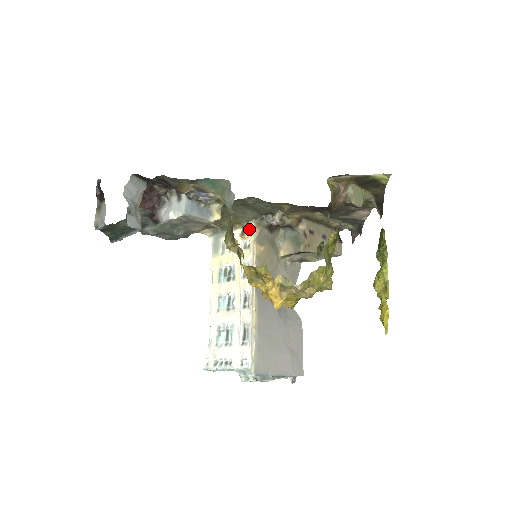
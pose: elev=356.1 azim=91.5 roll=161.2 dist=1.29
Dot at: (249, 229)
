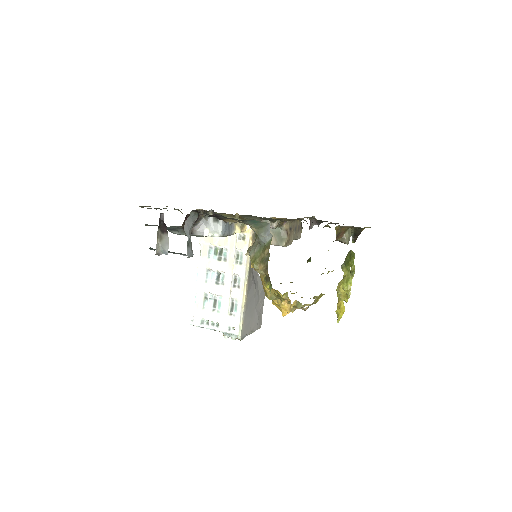
Dot at: (247, 225)
